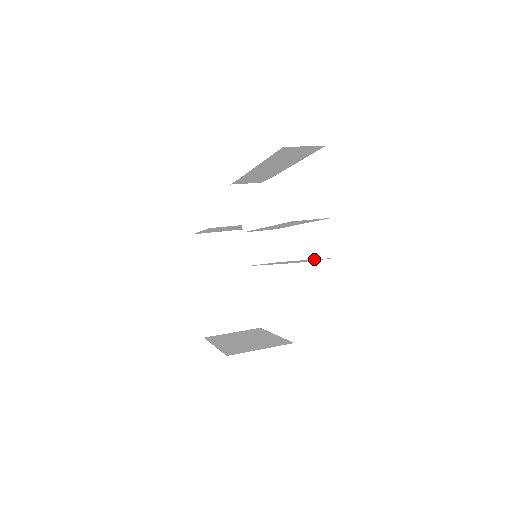
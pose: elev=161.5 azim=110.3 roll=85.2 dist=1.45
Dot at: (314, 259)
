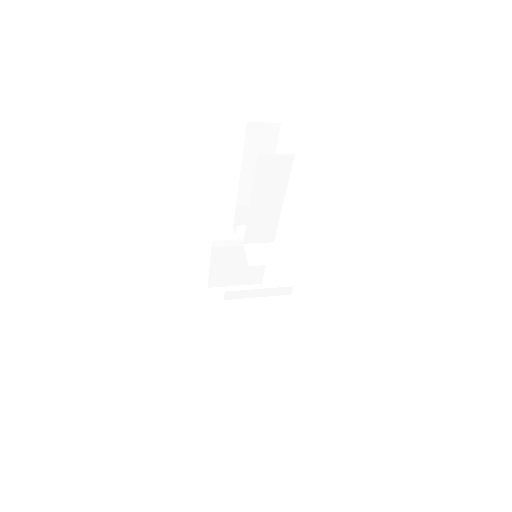
Dot at: occluded
